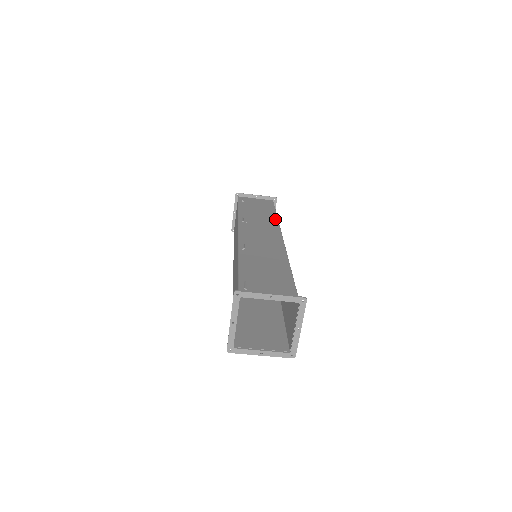
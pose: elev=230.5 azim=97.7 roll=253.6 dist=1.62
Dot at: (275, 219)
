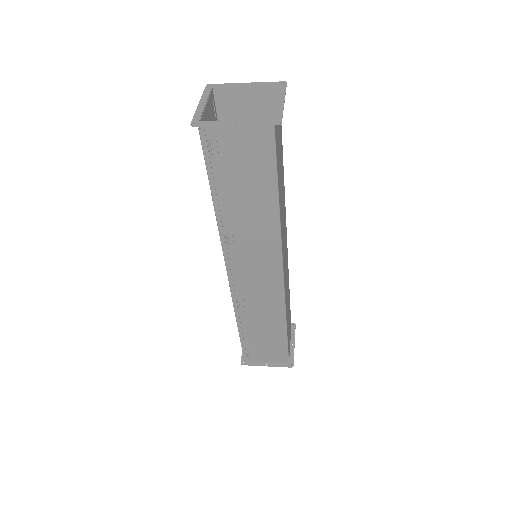
Dot at: (275, 222)
